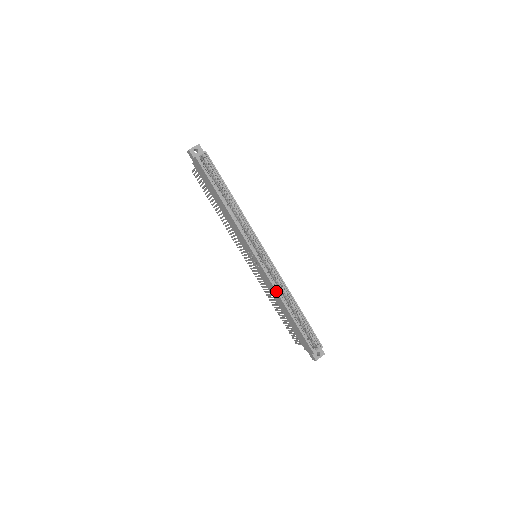
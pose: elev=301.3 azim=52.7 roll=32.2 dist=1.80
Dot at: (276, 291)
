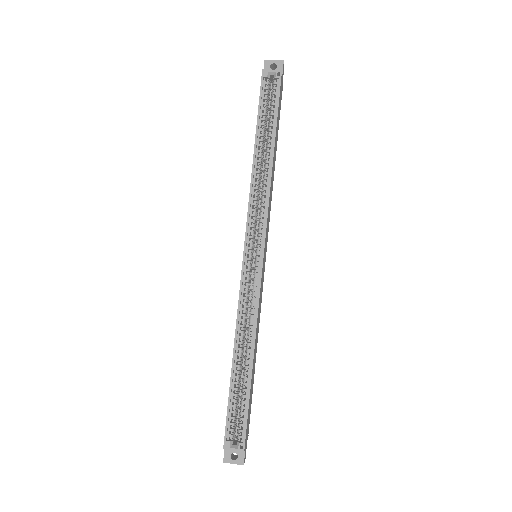
Dot at: (237, 317)
